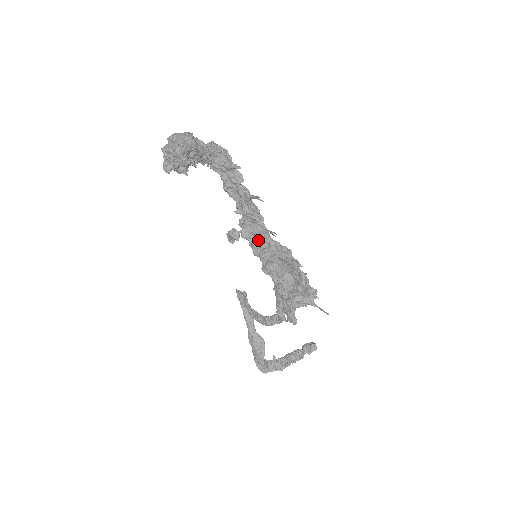
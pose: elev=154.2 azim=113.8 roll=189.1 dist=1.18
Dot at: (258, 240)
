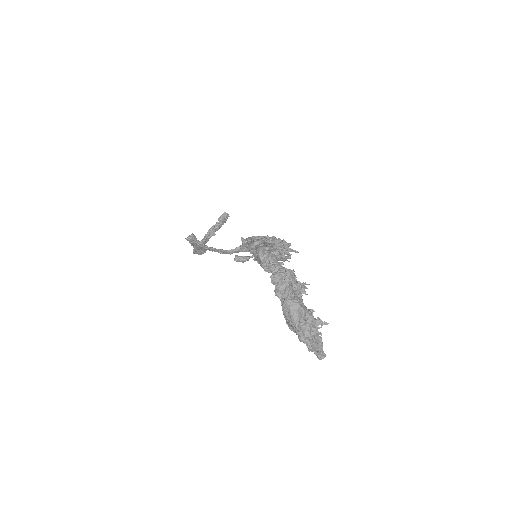
Dot at: occluded
